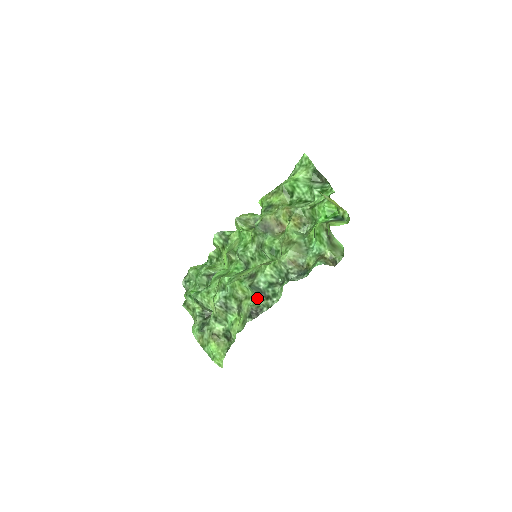
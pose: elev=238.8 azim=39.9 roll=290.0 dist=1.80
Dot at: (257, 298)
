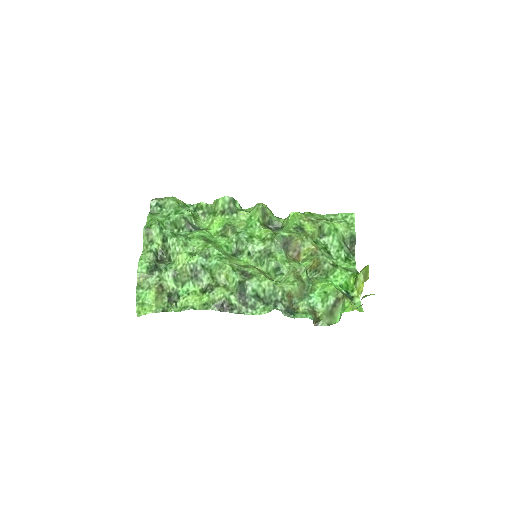
Dot at: (235, 296)
